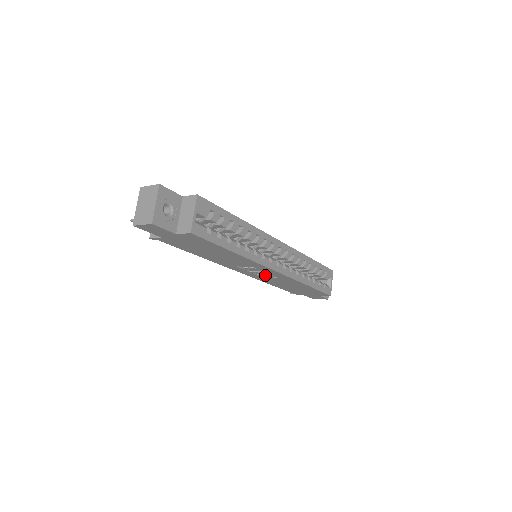
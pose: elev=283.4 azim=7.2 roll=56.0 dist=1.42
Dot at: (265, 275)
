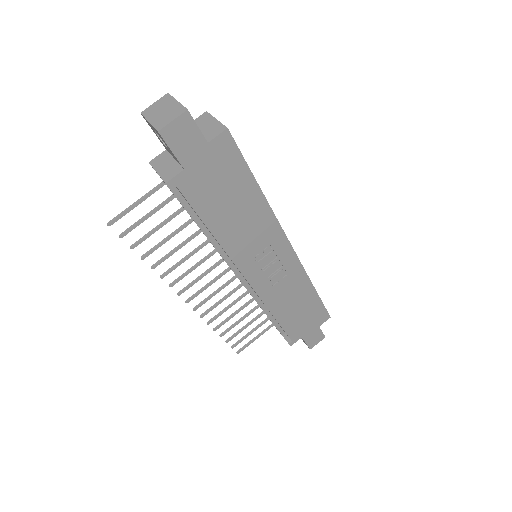
Dot at: (276, 274)
